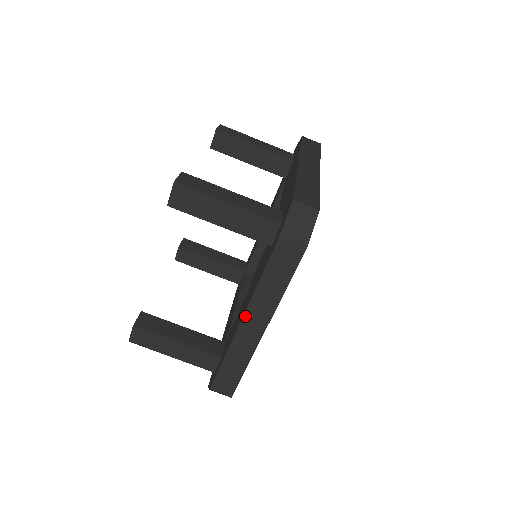
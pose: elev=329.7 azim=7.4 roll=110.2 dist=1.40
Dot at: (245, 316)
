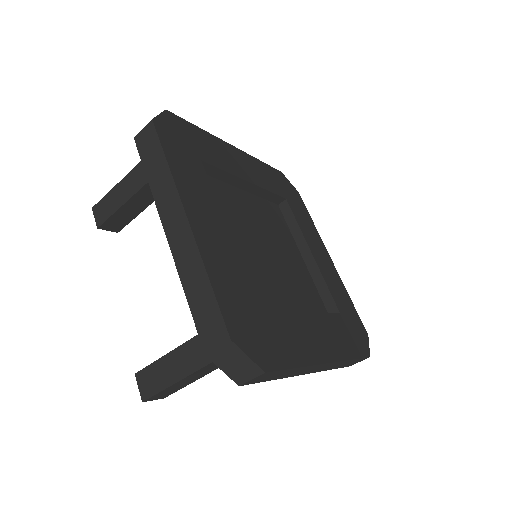
Dot at: (163, 223)
